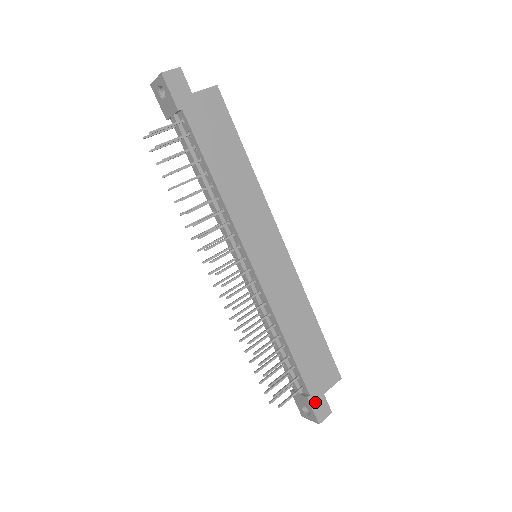
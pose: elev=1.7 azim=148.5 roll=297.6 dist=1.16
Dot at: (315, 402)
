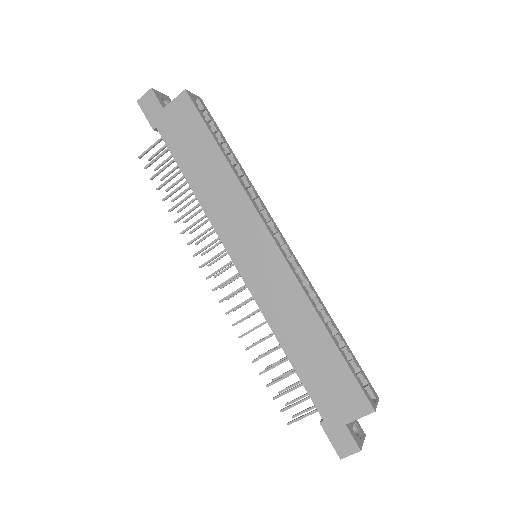
Dot at: (332, 431)
